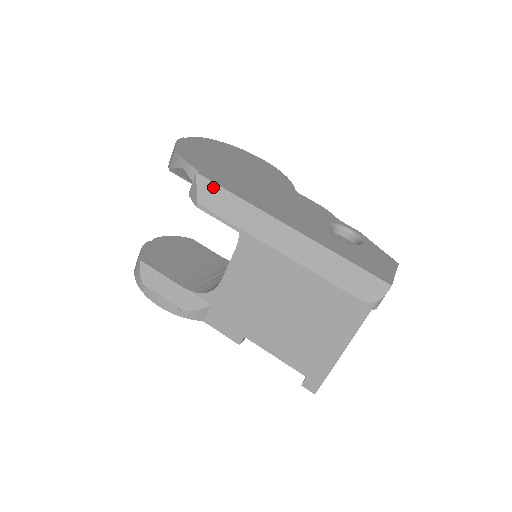
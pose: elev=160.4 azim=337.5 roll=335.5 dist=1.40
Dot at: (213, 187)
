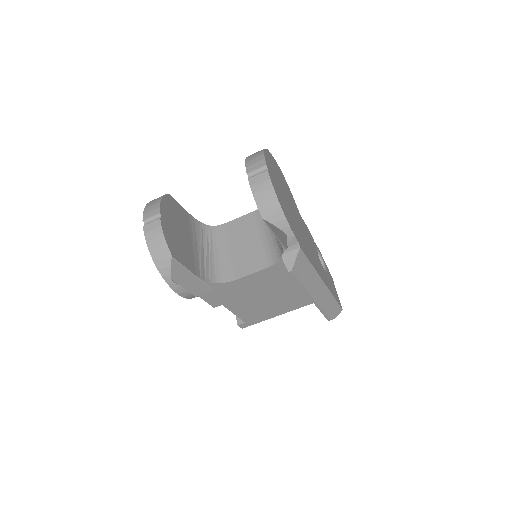
Dot at: (304, 259)
